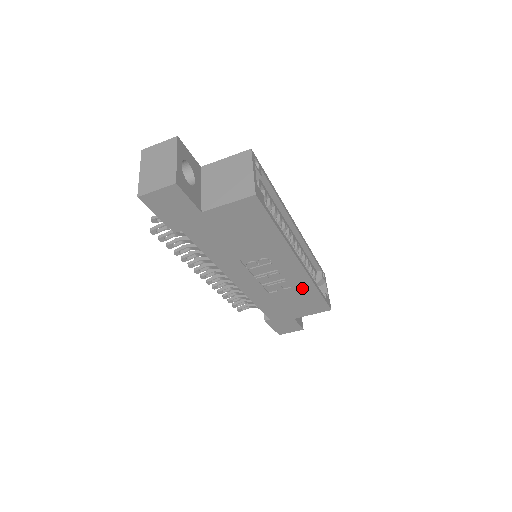
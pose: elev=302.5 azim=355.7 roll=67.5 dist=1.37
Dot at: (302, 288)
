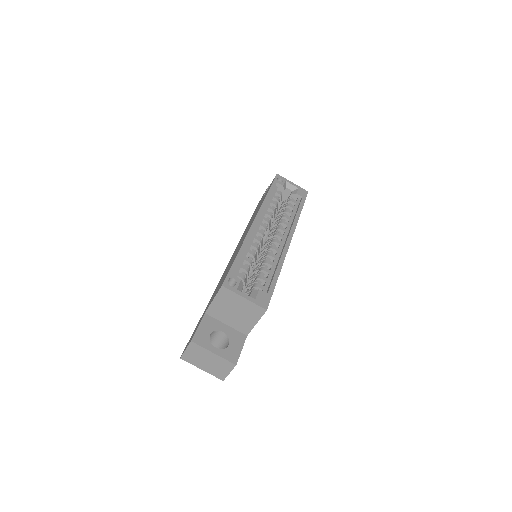
Dot at: occluded
